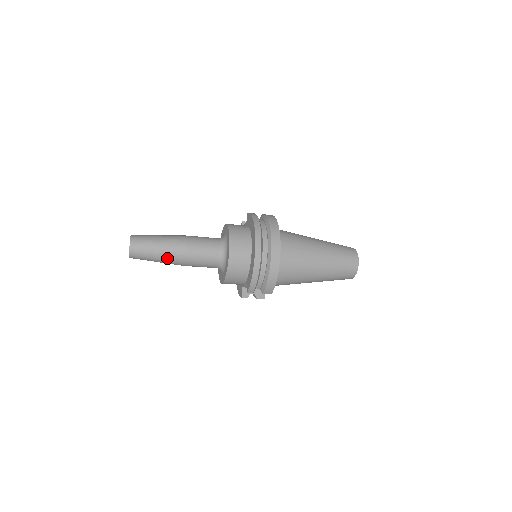
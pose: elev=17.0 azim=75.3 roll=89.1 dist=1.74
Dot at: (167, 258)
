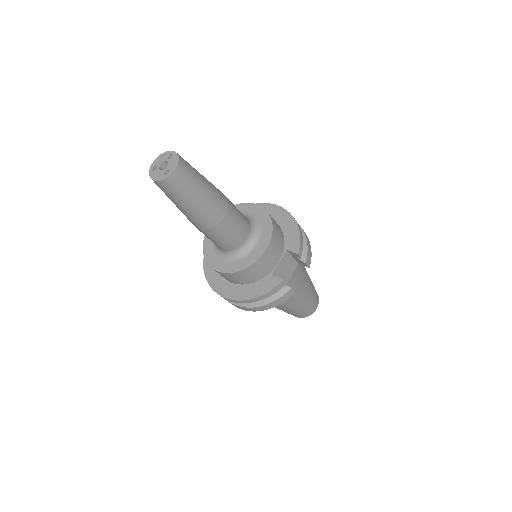
Dot at: (213, 192)
